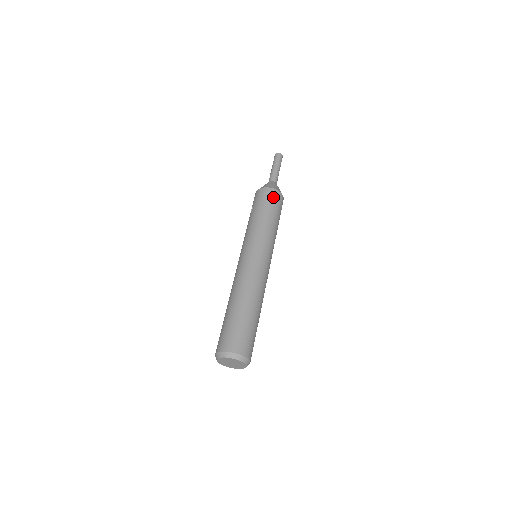
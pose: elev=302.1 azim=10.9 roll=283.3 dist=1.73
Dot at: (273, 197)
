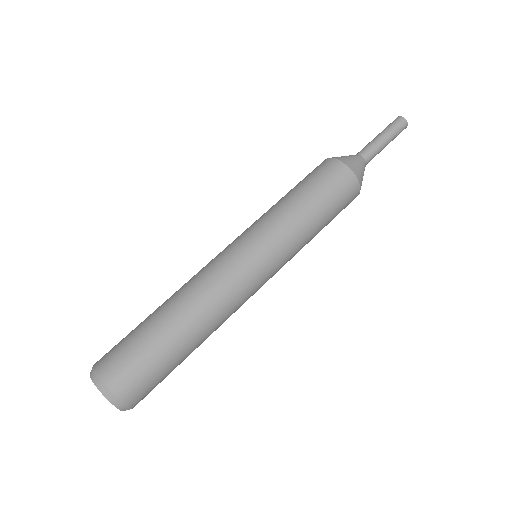
Dot at: (331, 174)
